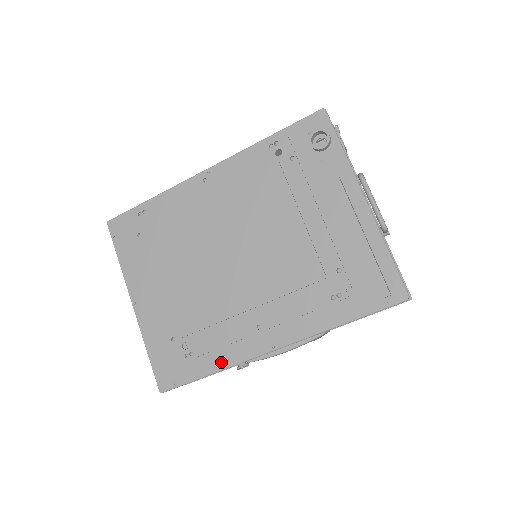
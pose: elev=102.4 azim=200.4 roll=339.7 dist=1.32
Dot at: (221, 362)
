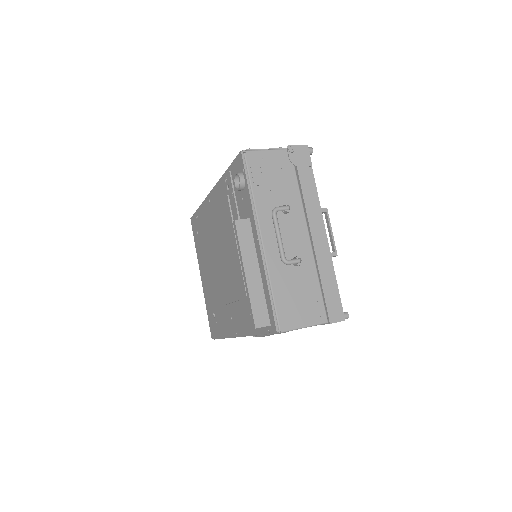
Dot at: (224, 333)
